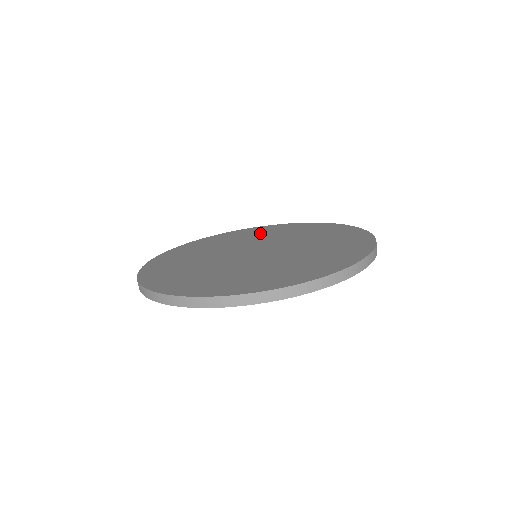
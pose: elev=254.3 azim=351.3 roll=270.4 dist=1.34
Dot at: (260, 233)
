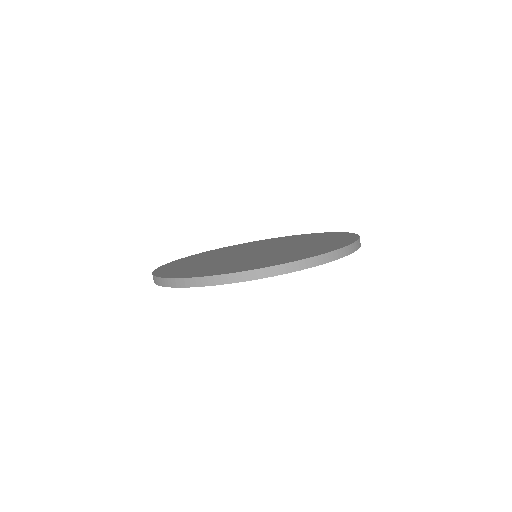
Dot at: (269, 242)
